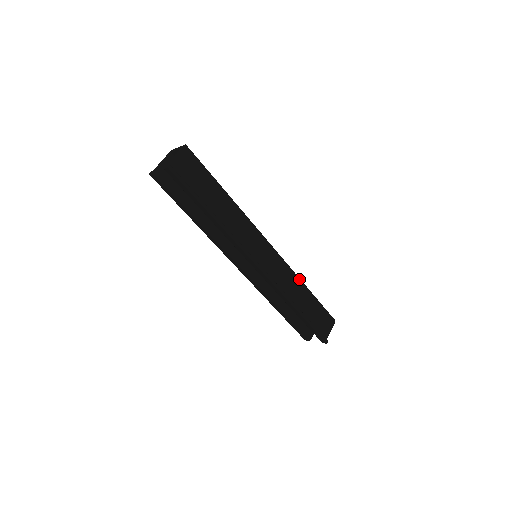
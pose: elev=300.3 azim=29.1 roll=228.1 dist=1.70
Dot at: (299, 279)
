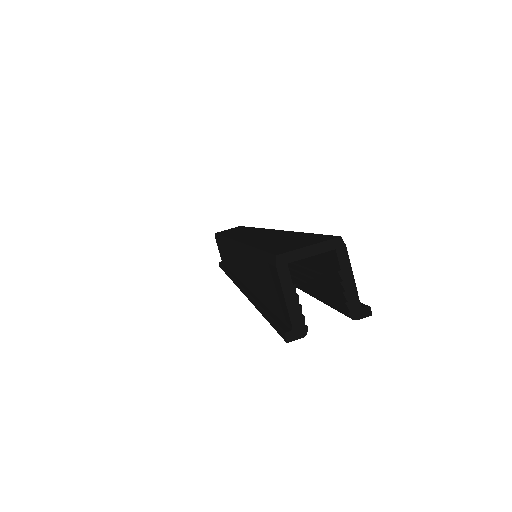
Dot at: occluded
